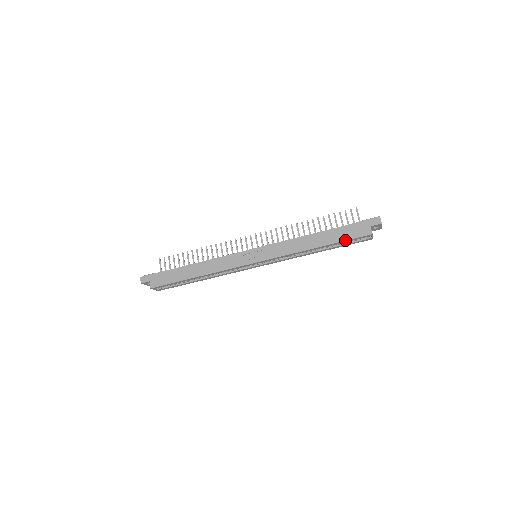
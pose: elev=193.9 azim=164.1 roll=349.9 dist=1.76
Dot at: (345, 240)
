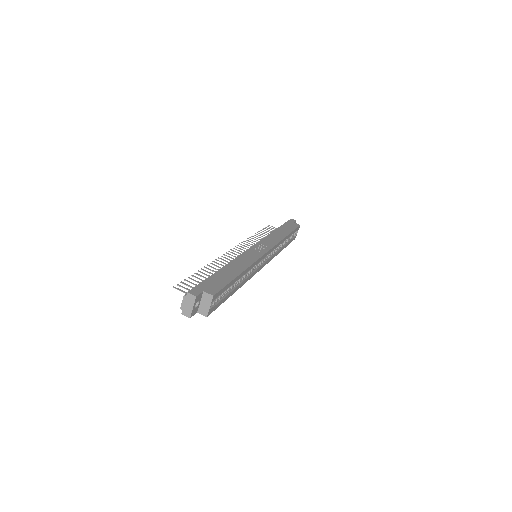
Dot at: (294, 229)
